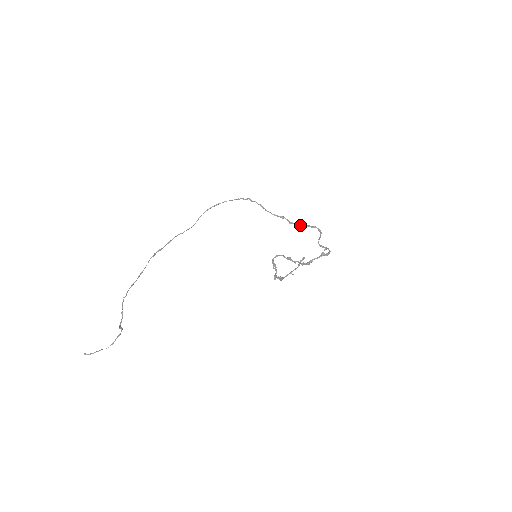
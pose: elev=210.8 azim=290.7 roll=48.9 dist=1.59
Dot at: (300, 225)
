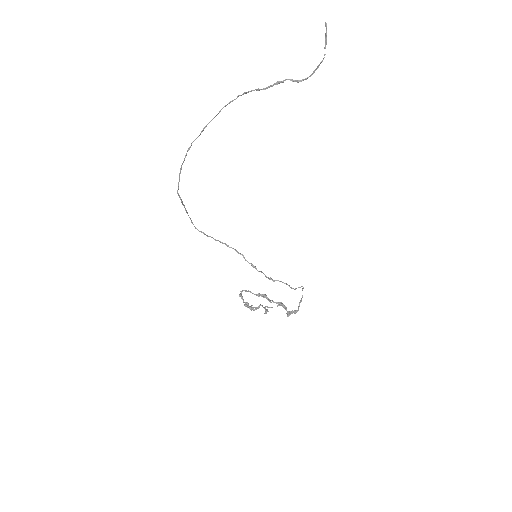
Dot at: (272, 279)
